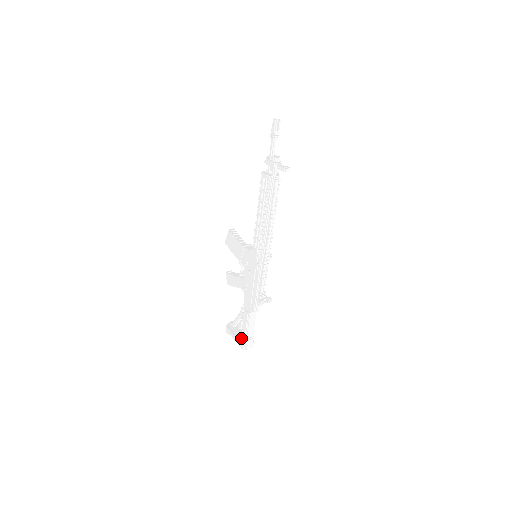
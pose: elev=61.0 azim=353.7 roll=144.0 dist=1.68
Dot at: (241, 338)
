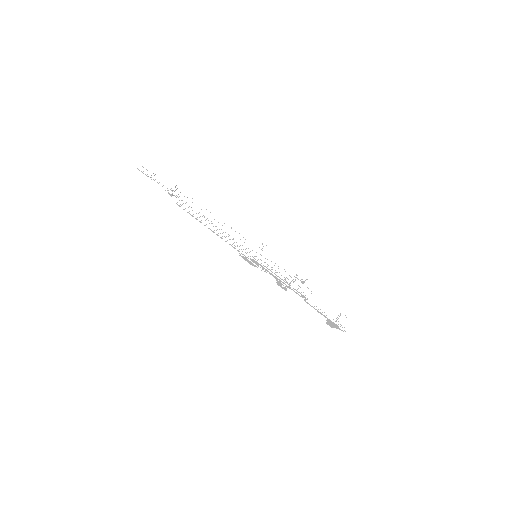
Dot at: occluded
